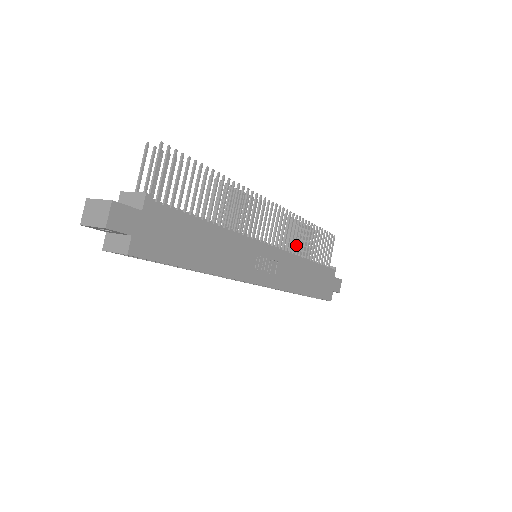
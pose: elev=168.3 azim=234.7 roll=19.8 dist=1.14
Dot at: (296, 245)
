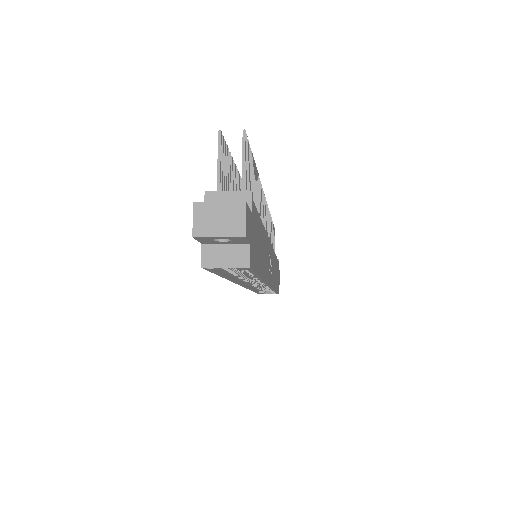
Dot at: occluded
